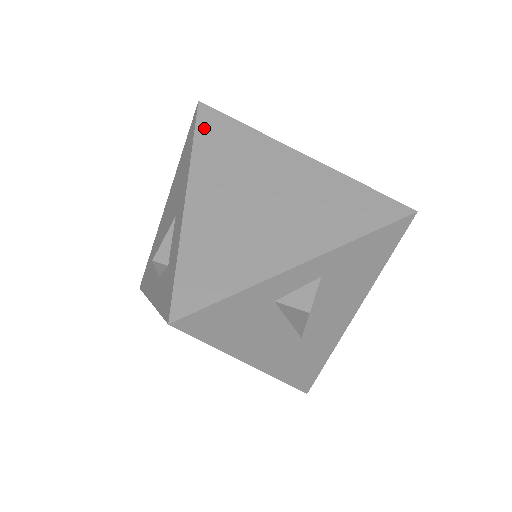
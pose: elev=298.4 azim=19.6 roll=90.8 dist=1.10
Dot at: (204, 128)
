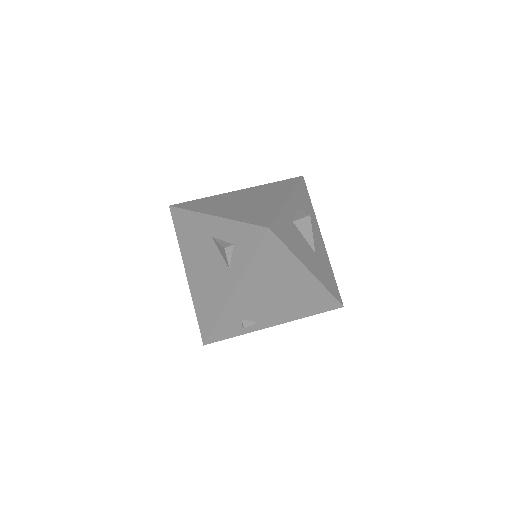
Dot at: (186, 207)
